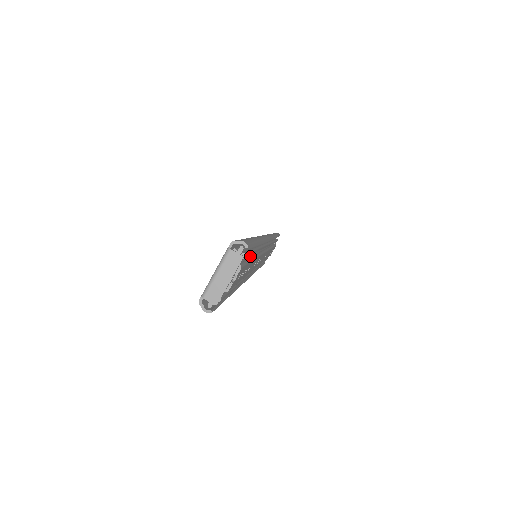
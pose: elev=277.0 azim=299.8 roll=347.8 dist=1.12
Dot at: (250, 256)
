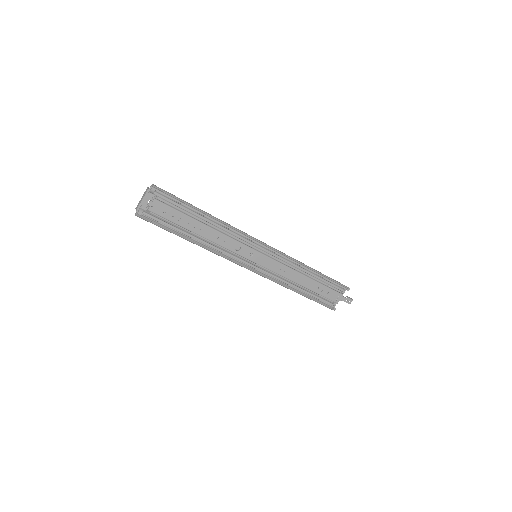
Dot at: (201, 222)
